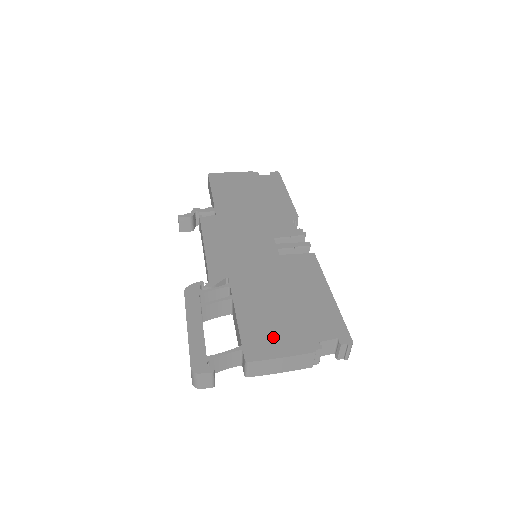
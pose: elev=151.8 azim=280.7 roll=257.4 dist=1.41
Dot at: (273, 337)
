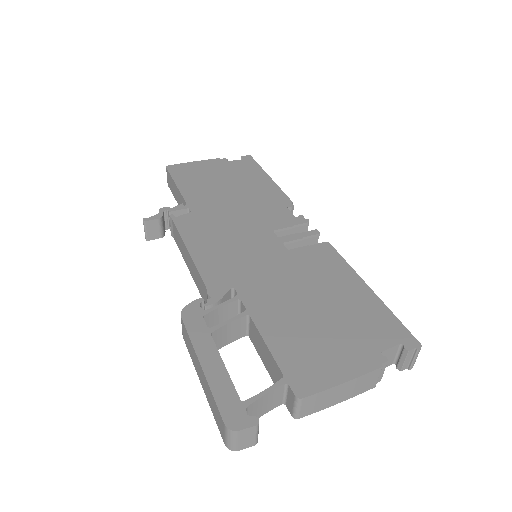
Dot at: (321, 357)
